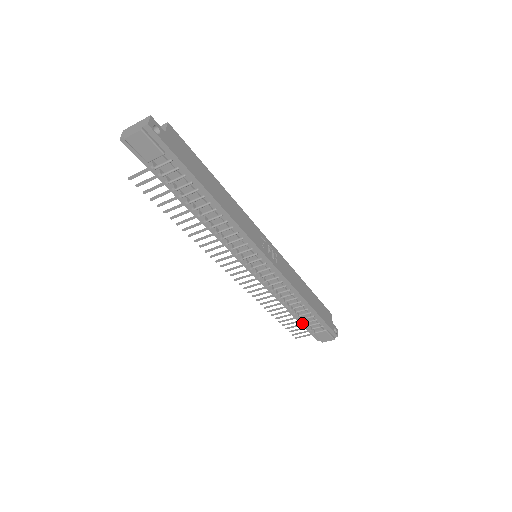
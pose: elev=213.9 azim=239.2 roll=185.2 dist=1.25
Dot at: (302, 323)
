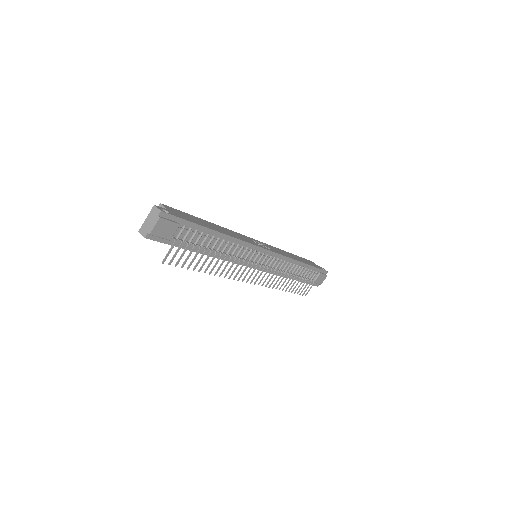
Dot at: (304, 281)
